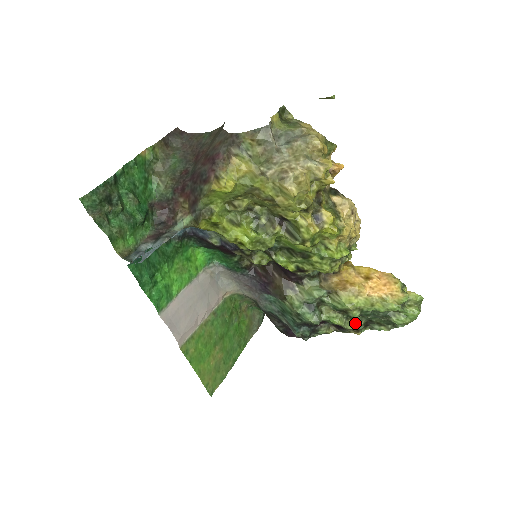
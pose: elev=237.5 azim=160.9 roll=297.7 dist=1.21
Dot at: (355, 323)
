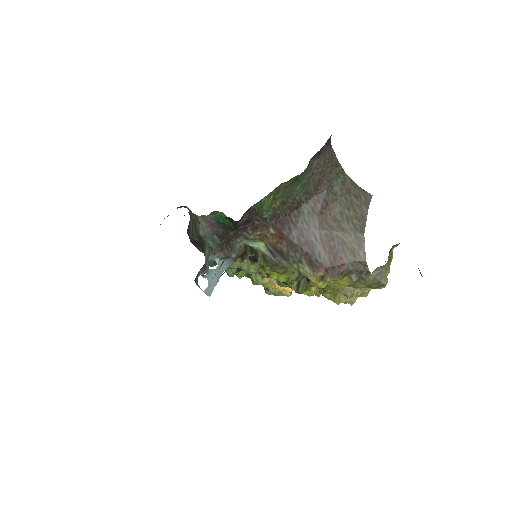
Dot at: (245, 276)
